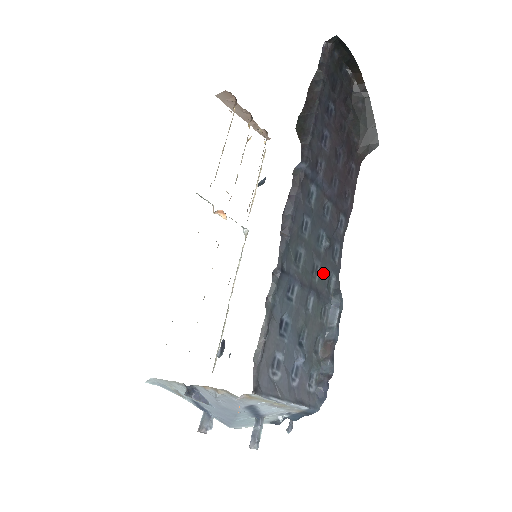
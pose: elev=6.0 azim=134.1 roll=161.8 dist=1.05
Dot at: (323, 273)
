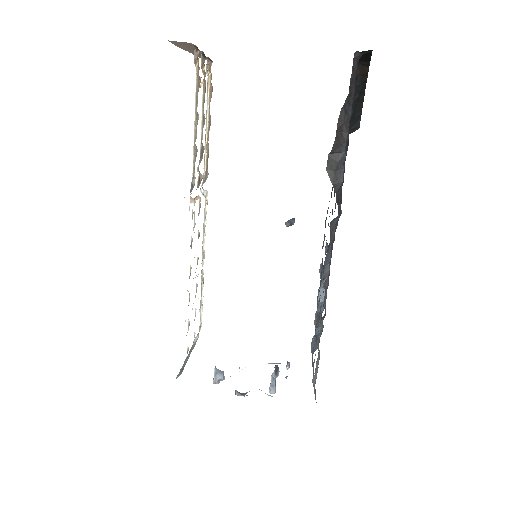
Dot at: occluded
